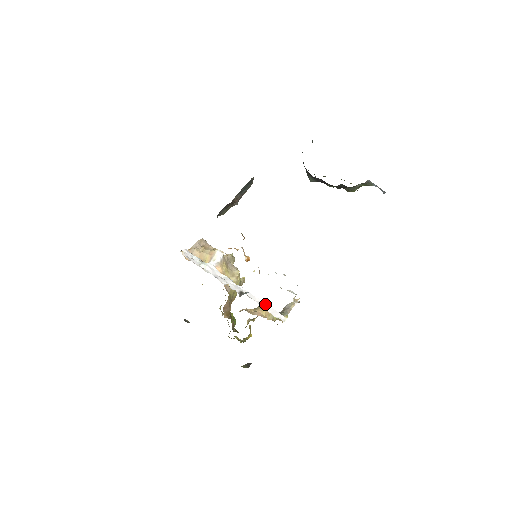
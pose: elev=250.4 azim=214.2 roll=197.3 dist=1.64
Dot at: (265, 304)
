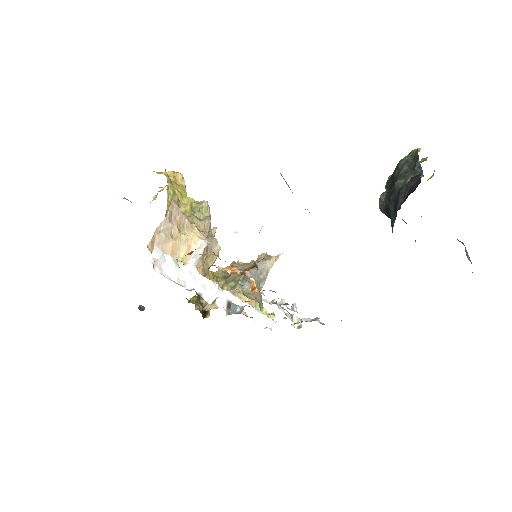
Dot at: (254, 310)
